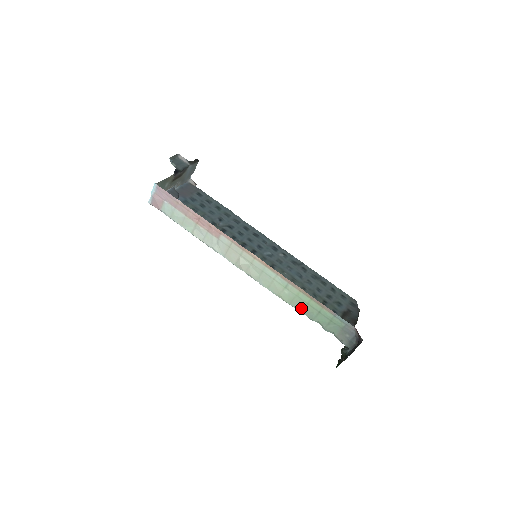
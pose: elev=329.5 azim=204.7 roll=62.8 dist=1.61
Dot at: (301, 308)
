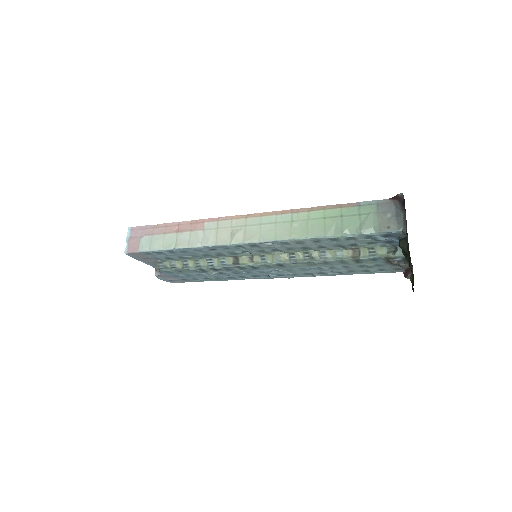
Dot at: (321, 230)
